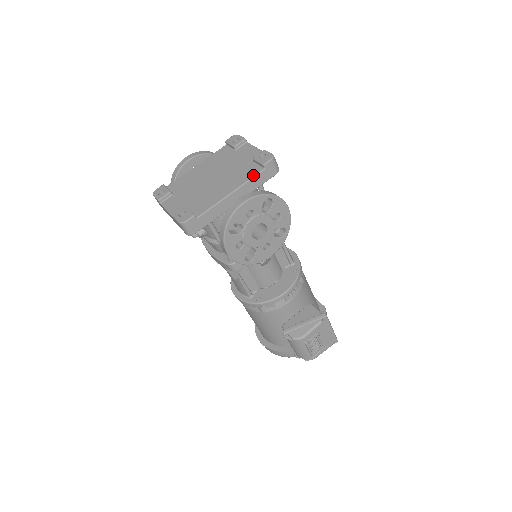
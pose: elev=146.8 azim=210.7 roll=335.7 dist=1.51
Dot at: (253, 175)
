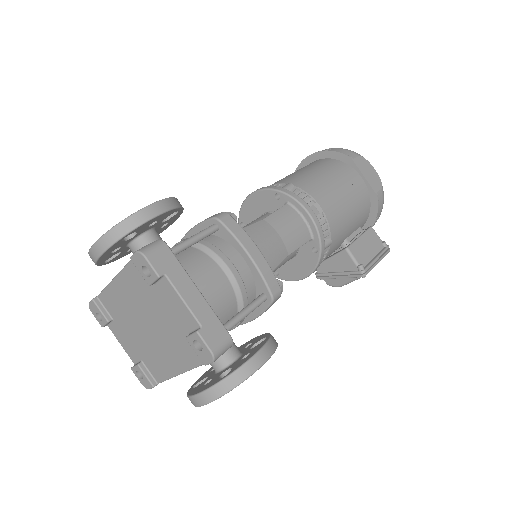
Dot at: (197, 364)
